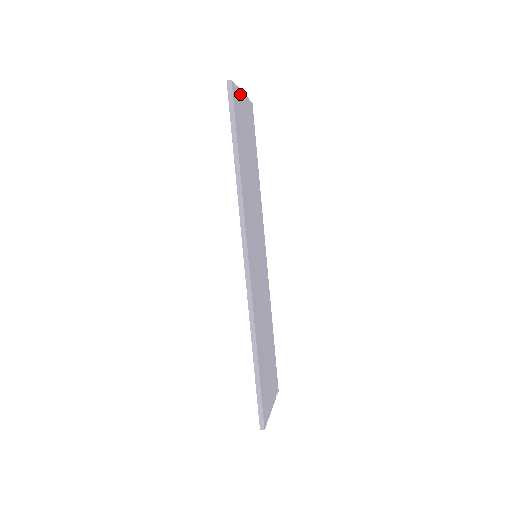
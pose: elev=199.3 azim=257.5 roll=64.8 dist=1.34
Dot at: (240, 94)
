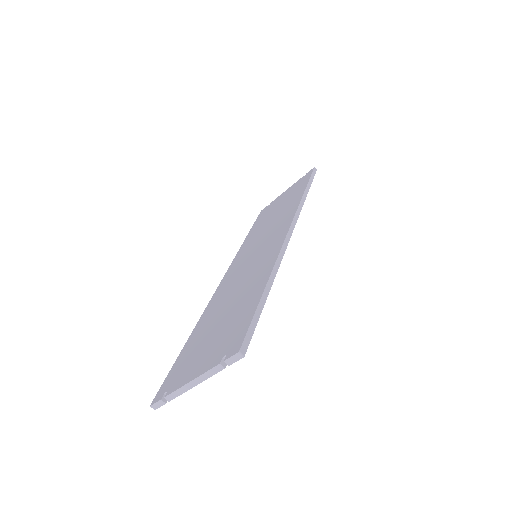
Dot at: occluded
